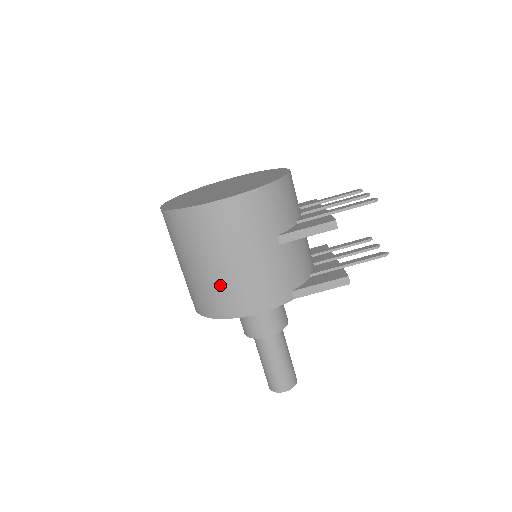
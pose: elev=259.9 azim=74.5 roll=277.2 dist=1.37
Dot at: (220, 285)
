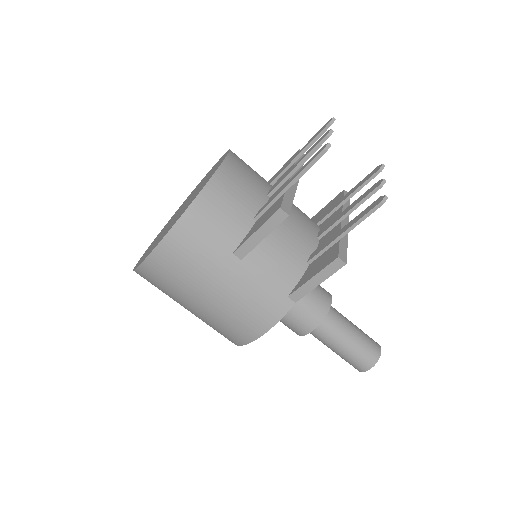
Dot at: (213, 321)
